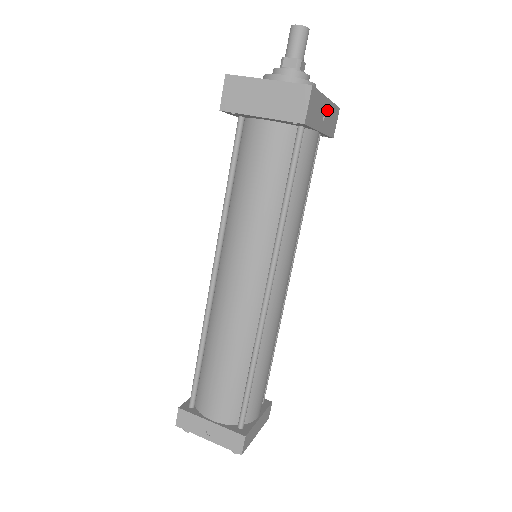
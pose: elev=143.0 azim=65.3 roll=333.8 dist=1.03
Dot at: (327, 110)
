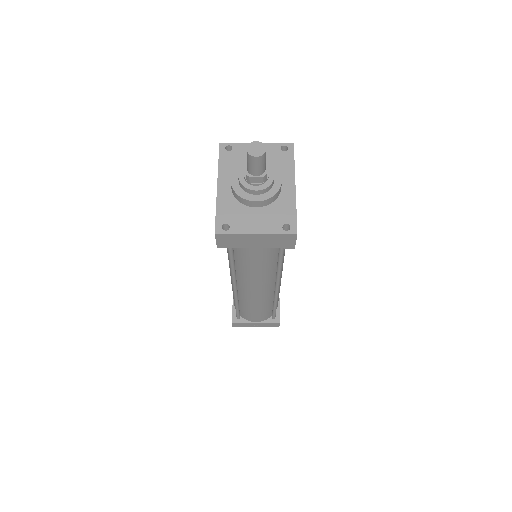
Dot at: occluded
